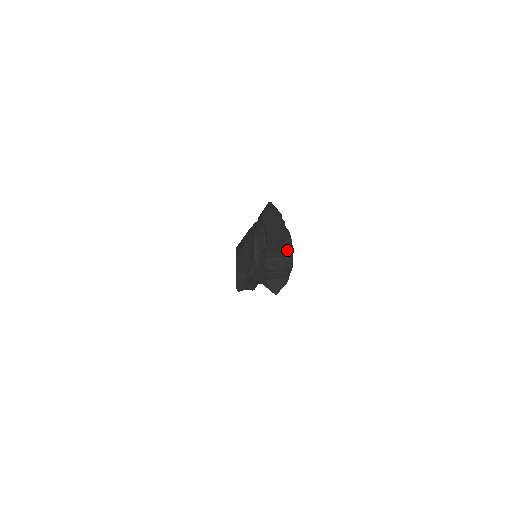
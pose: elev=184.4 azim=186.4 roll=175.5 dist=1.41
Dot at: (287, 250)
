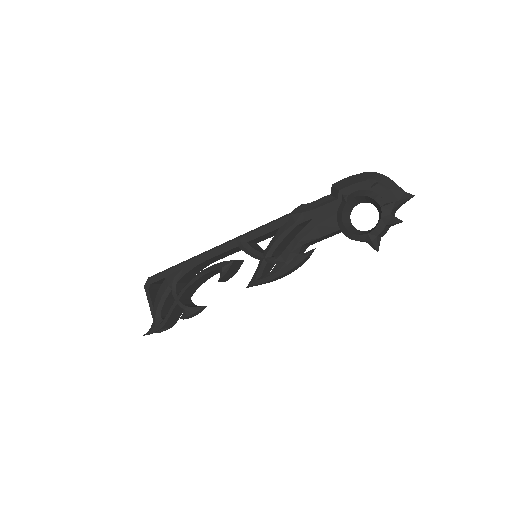
Dot at: (401, 204)
